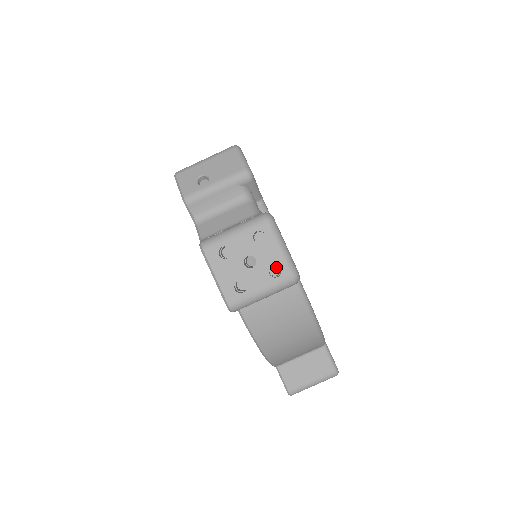
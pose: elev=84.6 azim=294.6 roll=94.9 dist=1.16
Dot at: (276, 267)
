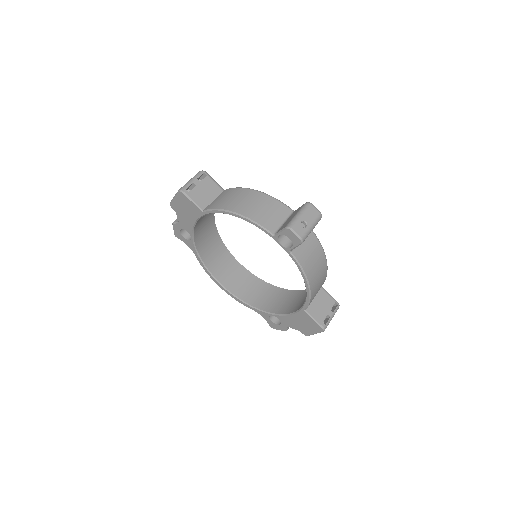
Dot at: occluded
